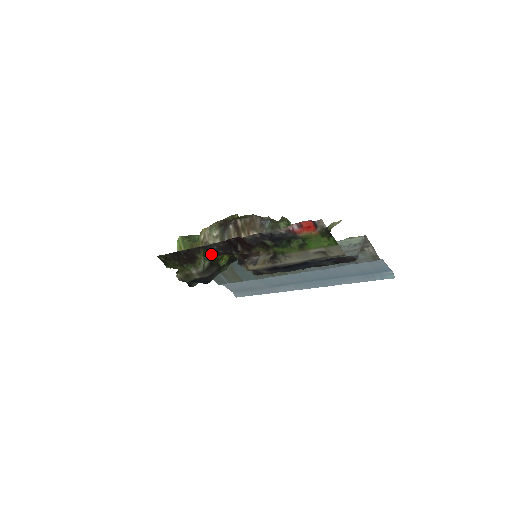
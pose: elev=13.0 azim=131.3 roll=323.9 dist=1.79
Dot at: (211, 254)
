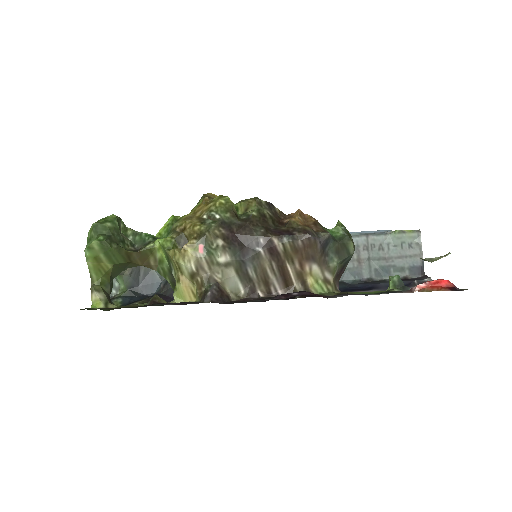
Dot at: occluded
